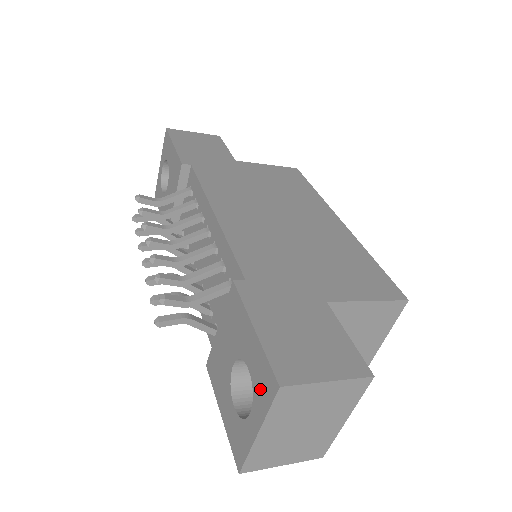
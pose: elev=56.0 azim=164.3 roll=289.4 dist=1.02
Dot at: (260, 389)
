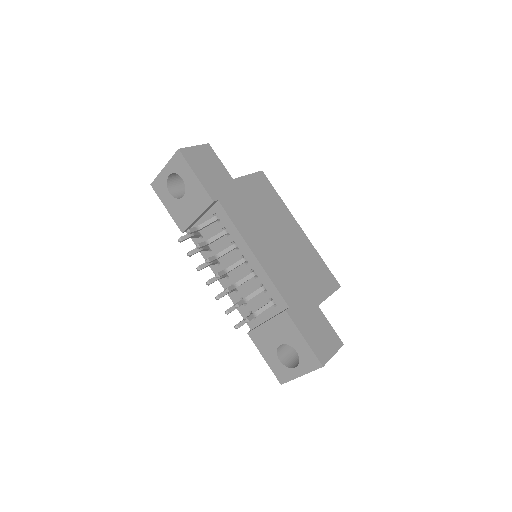
Dot at: (307, 362)
